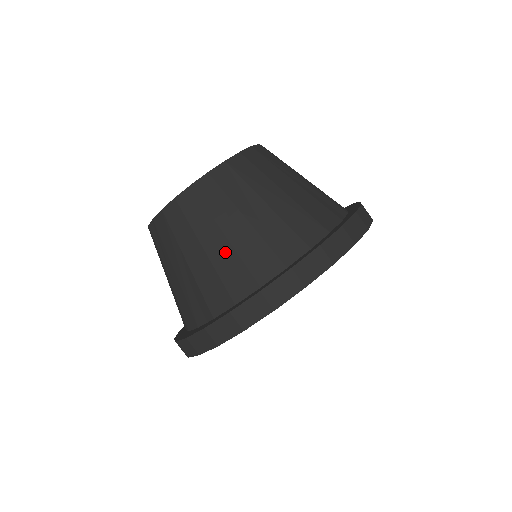
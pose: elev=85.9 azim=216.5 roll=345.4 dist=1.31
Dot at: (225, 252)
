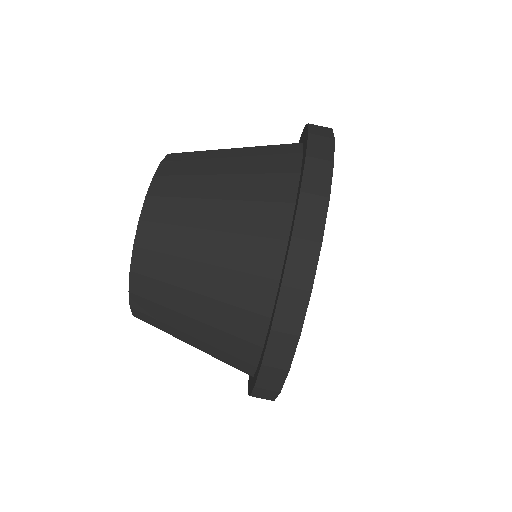
Dot at: (208, 332)
